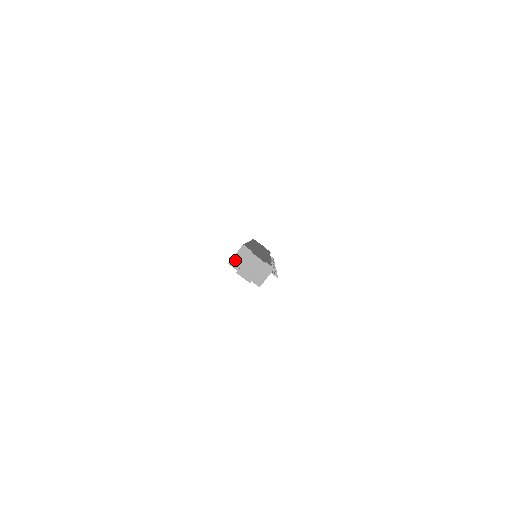
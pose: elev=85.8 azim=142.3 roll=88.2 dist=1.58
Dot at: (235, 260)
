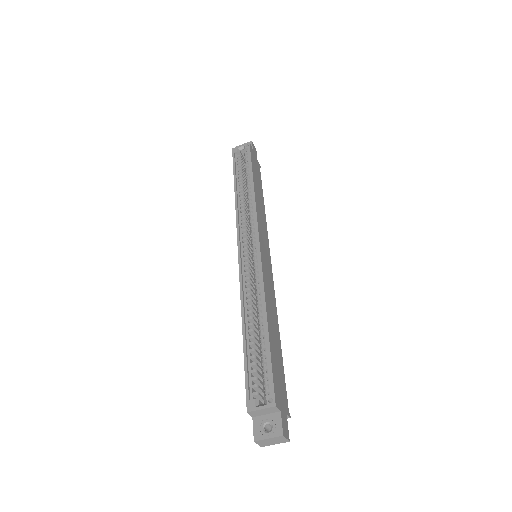
Dot at: (257, 412)
